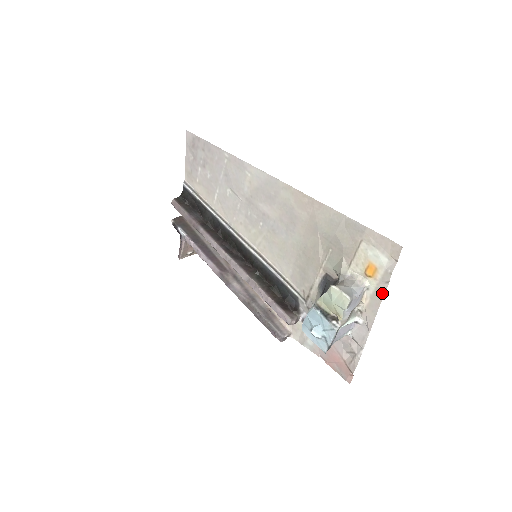
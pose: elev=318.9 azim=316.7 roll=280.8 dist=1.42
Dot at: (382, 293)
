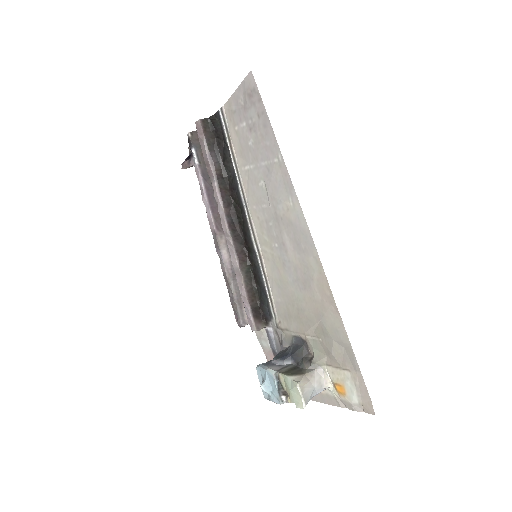
Dot at: (337, 404)
